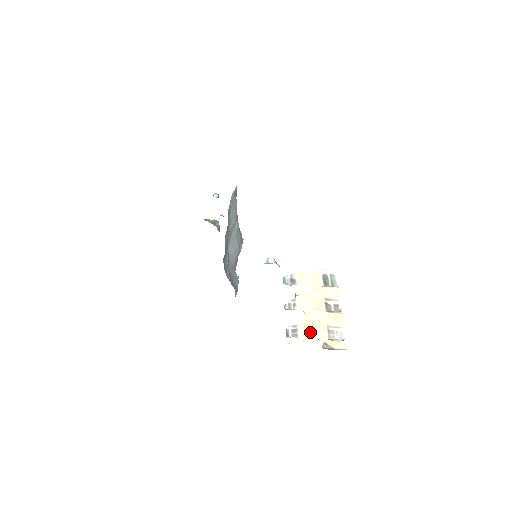
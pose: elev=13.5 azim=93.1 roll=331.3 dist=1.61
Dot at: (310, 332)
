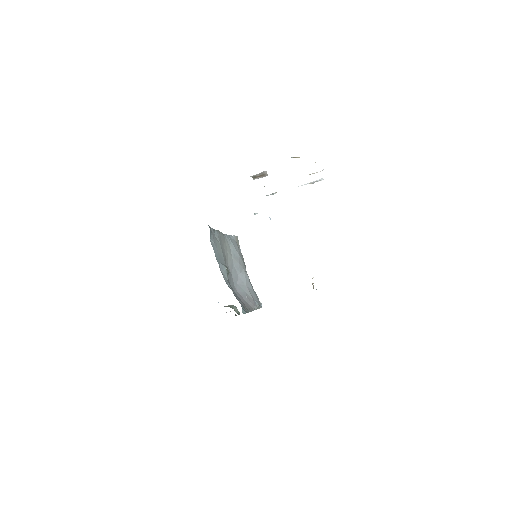
Dot at: occluded
